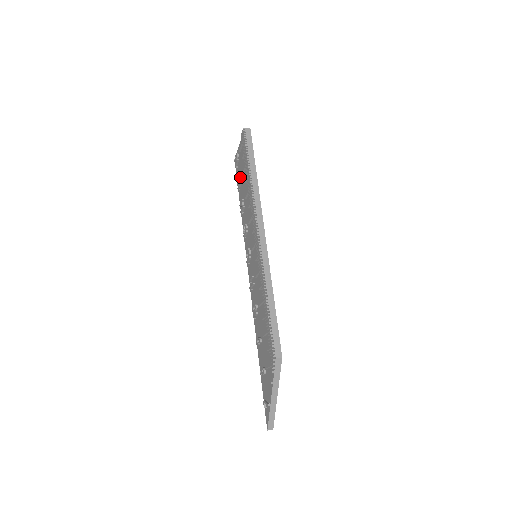
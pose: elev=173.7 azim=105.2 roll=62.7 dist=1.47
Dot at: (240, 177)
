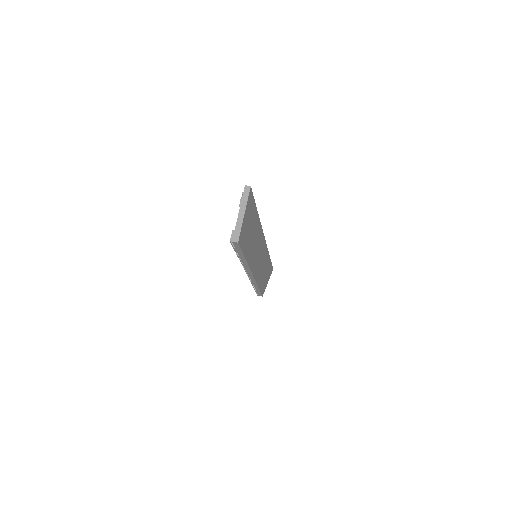
Dot at: occluded
